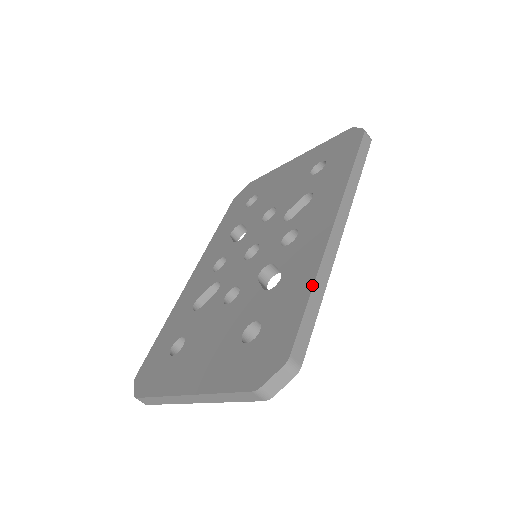
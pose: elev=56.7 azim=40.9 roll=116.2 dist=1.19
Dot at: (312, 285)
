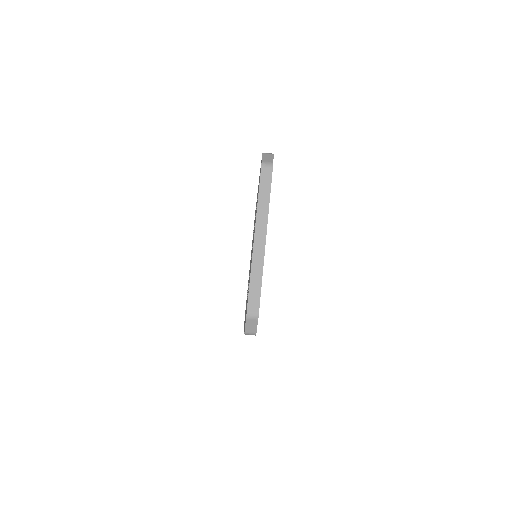
Dot at: occluded
